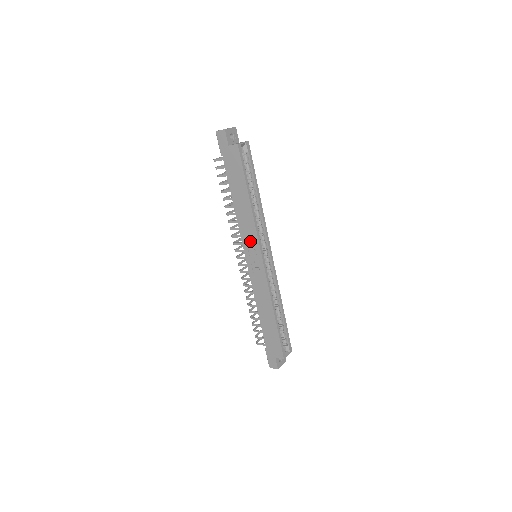
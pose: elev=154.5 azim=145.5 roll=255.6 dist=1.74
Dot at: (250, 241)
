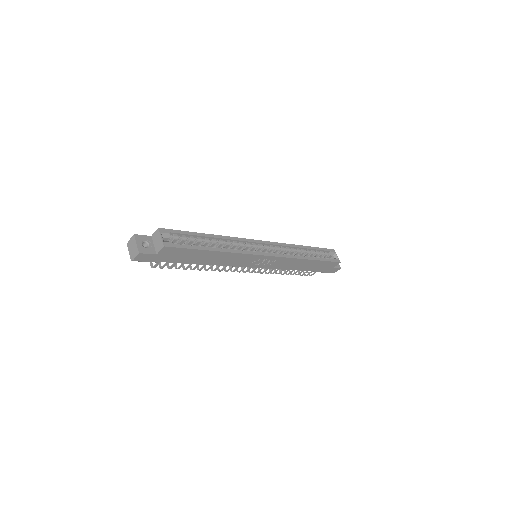
Dot at: (247, 261)
